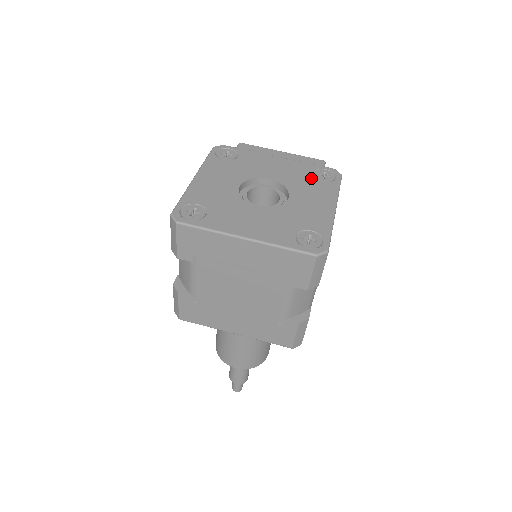
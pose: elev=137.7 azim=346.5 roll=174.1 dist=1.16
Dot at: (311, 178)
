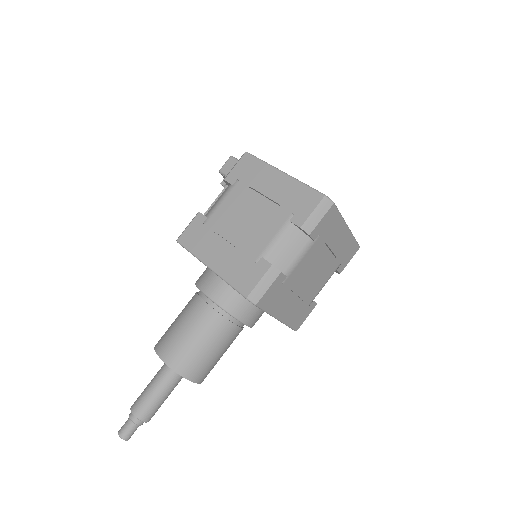
Dot at: occluded
